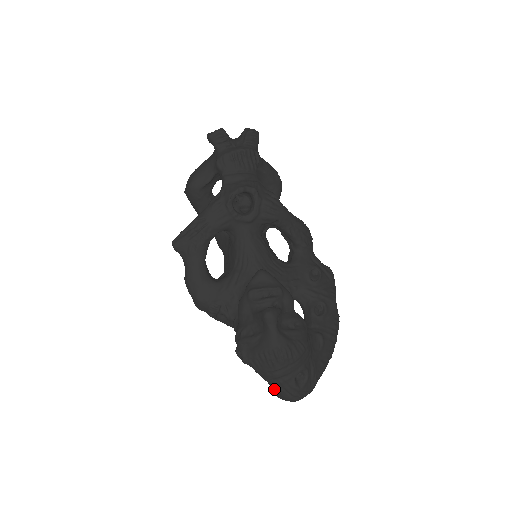
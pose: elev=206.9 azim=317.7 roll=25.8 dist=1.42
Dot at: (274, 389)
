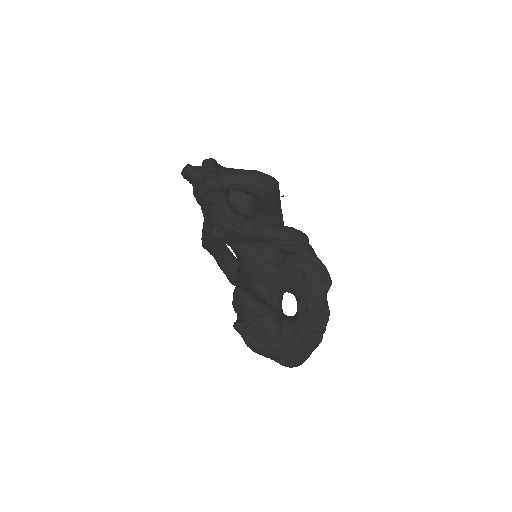
Dot at: occluded
